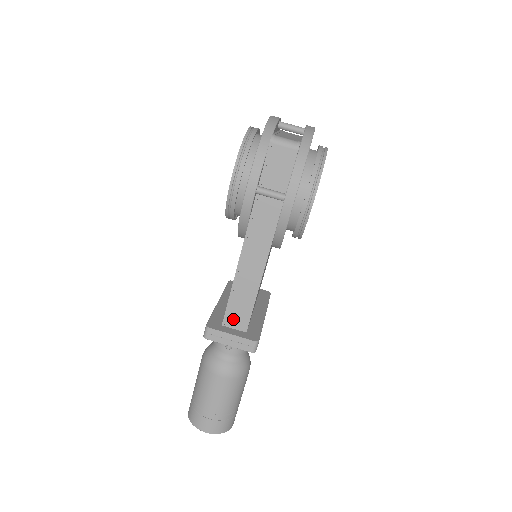
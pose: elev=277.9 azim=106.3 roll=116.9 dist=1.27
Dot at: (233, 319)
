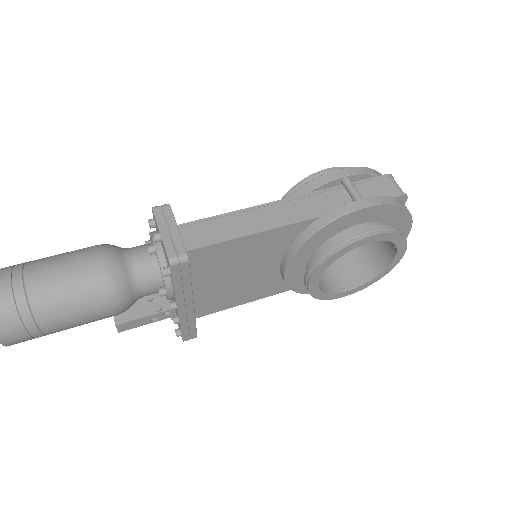
Dot at: (192, 232)
